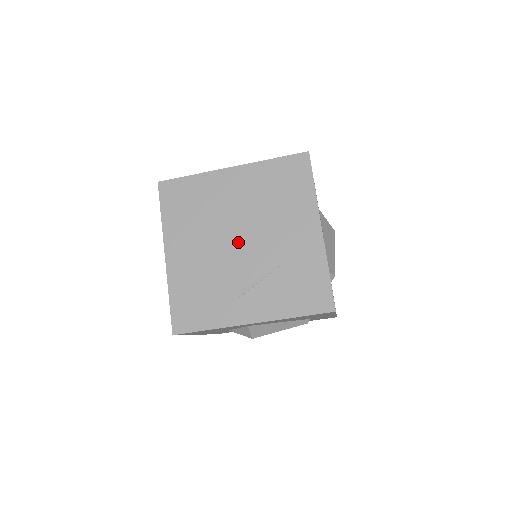
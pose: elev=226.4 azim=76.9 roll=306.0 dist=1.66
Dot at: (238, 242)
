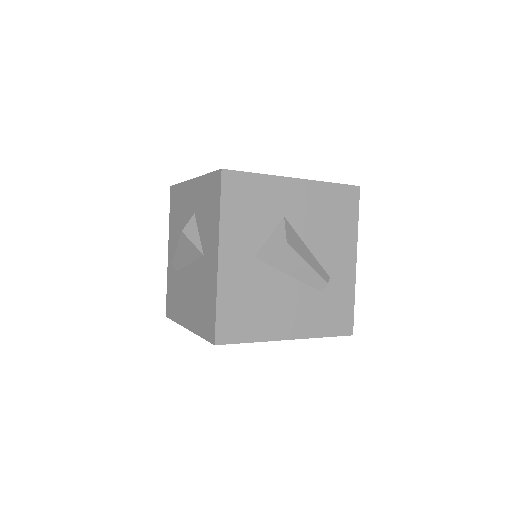
Dot at: occluded
